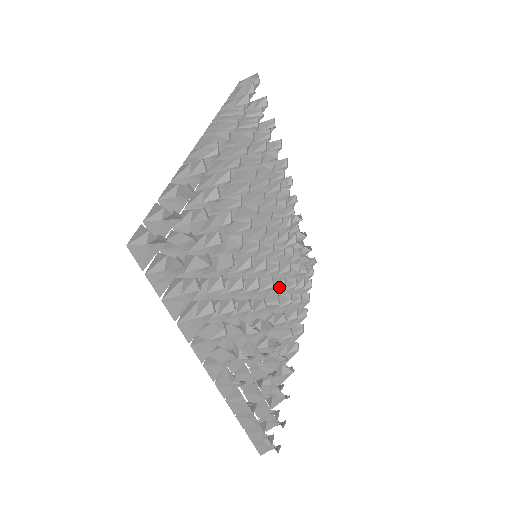
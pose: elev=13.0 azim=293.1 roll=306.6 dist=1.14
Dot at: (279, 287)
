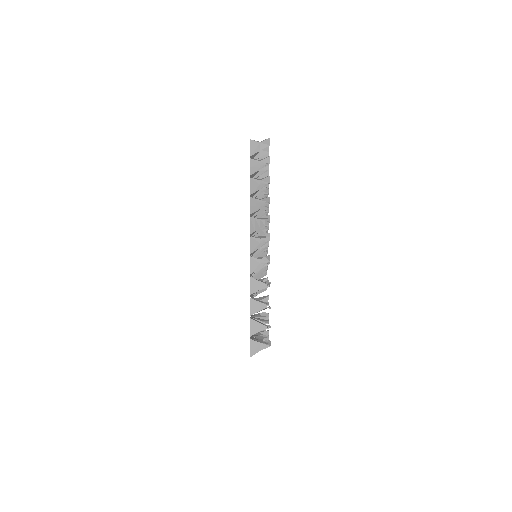
Dot at: occluded
